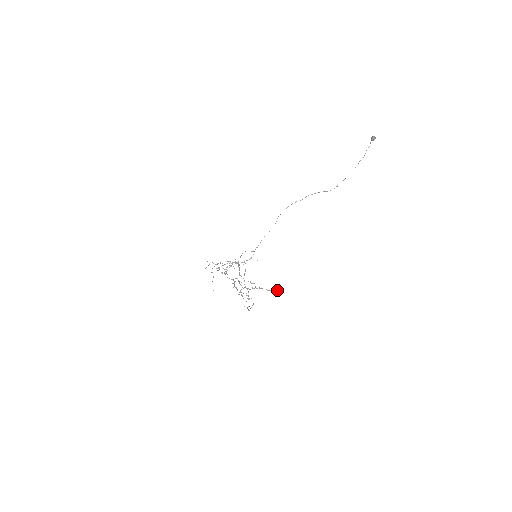
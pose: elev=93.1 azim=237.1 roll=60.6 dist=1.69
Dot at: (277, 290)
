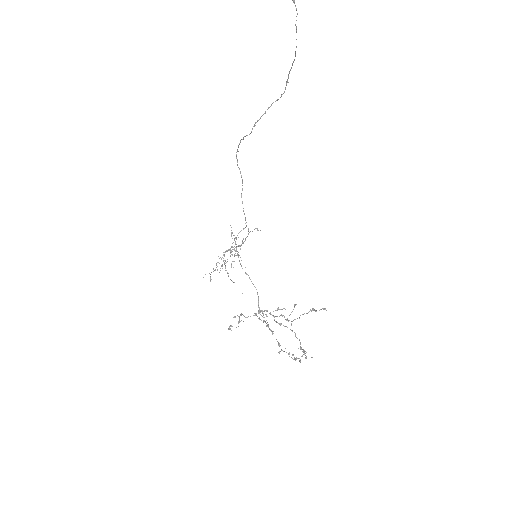
Dot at: (319, 310)
